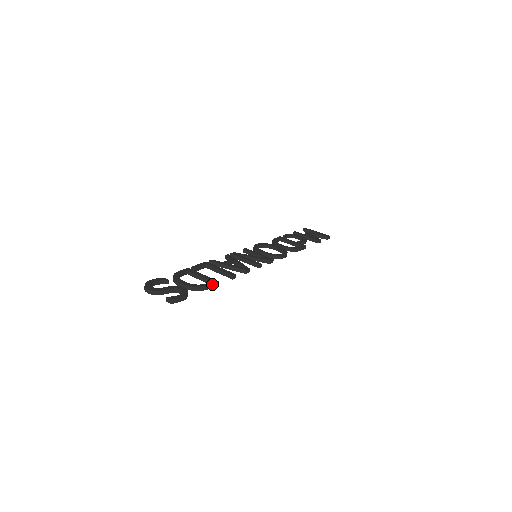
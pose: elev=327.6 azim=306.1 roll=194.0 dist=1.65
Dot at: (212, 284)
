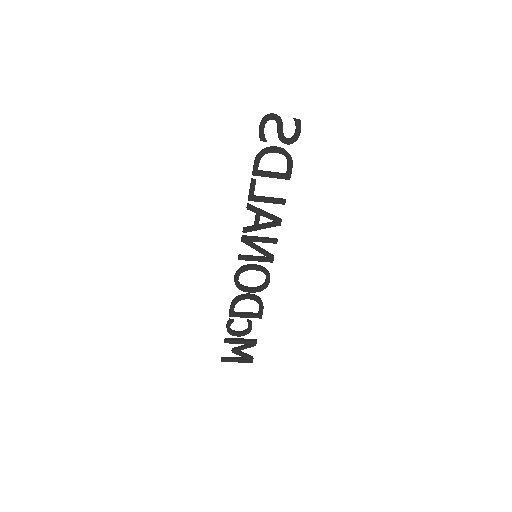
Dot at: (291, 170)
